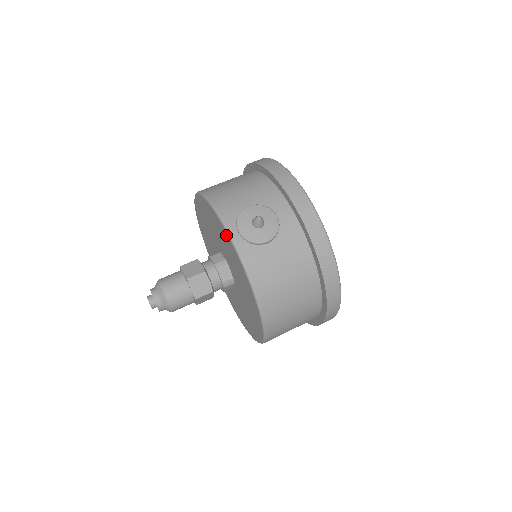
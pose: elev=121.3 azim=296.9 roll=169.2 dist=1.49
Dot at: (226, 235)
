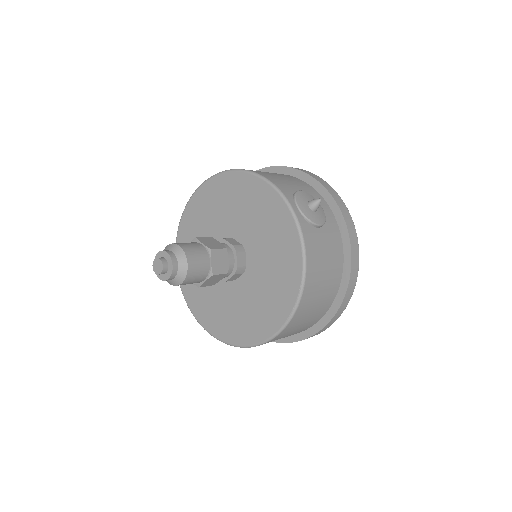
Dot at: (282, 208)
